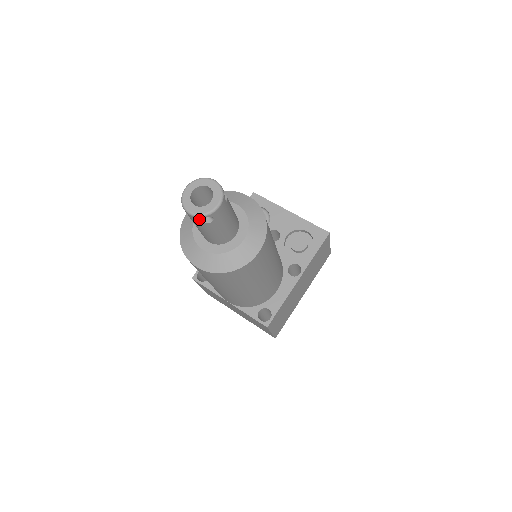
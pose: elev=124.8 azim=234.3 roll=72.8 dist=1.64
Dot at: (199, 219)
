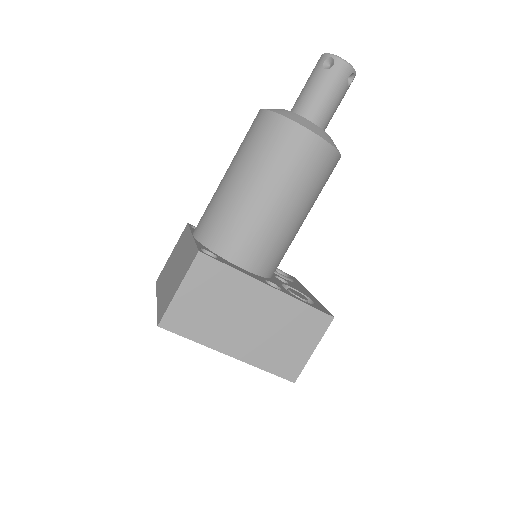
Dot at: (325, 59)
